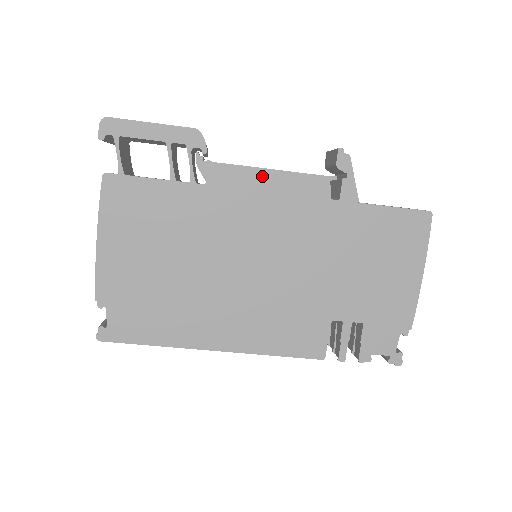
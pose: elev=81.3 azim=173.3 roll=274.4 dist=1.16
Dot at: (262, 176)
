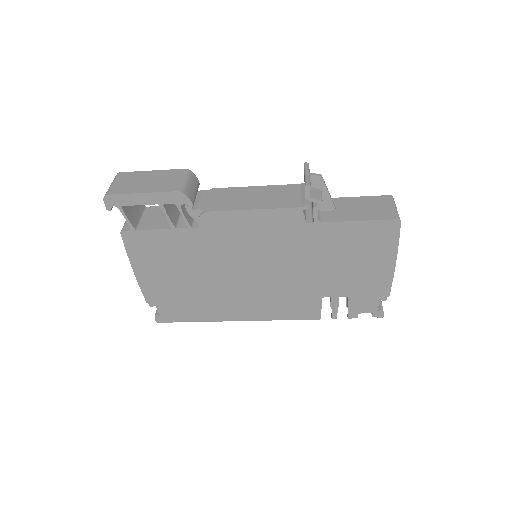
Dot at: (243, 215)
